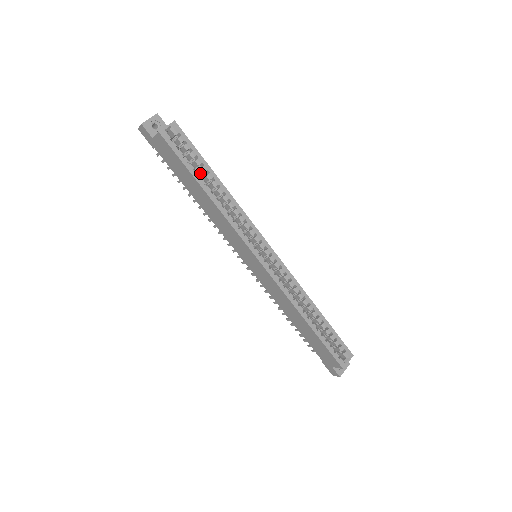
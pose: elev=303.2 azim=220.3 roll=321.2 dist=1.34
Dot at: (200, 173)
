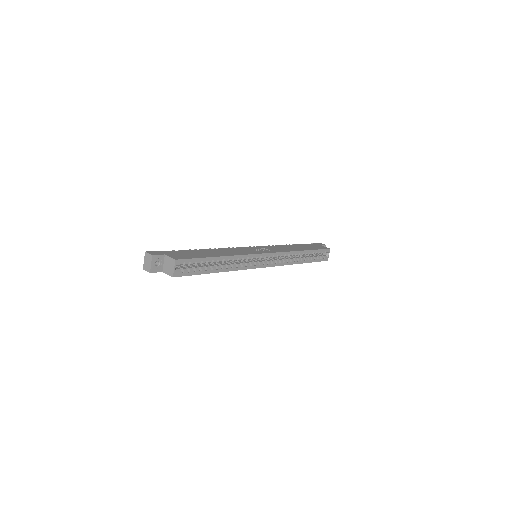
Dot at: occluded
